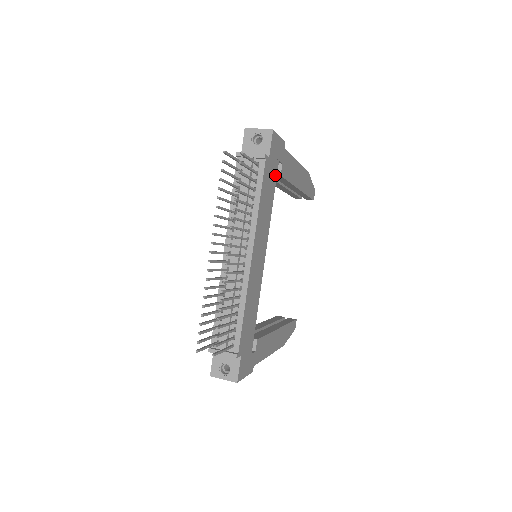
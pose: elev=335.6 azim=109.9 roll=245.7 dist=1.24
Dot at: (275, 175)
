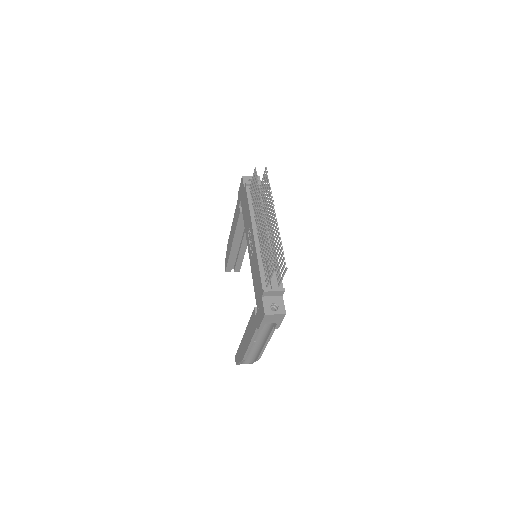
Dot at: occluded
